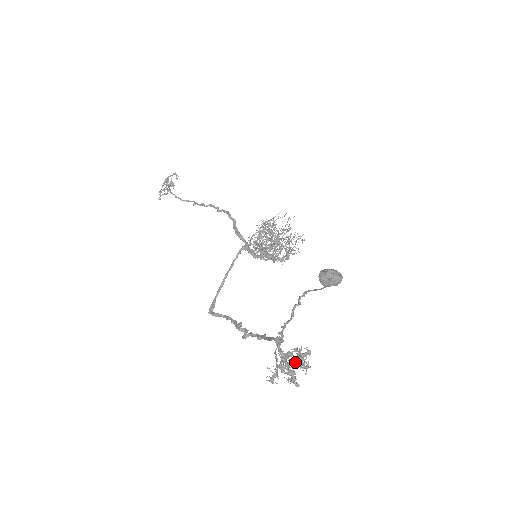
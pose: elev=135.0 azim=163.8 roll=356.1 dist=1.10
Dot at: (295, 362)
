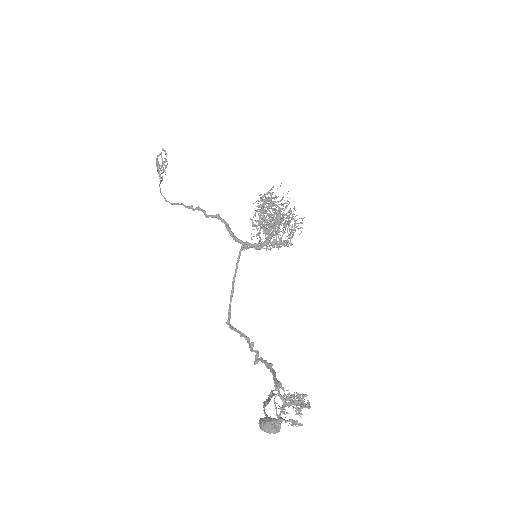
Dot at: occluded
